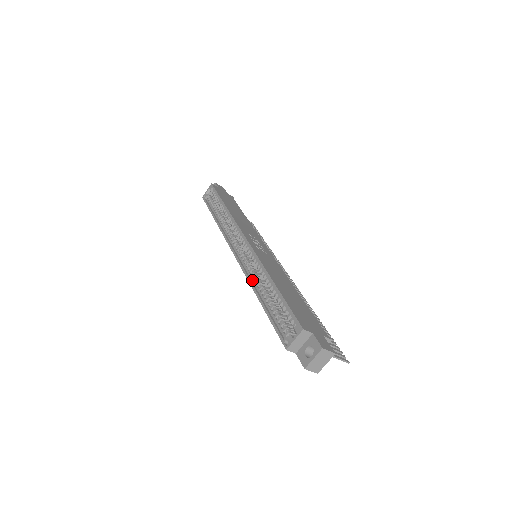
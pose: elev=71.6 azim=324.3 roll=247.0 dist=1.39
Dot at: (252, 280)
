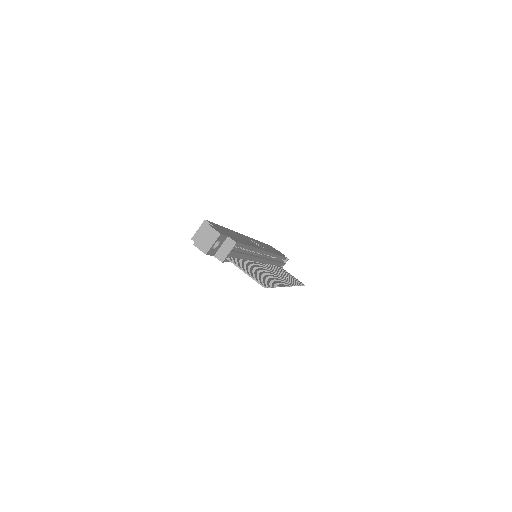
Dot at: occluded
